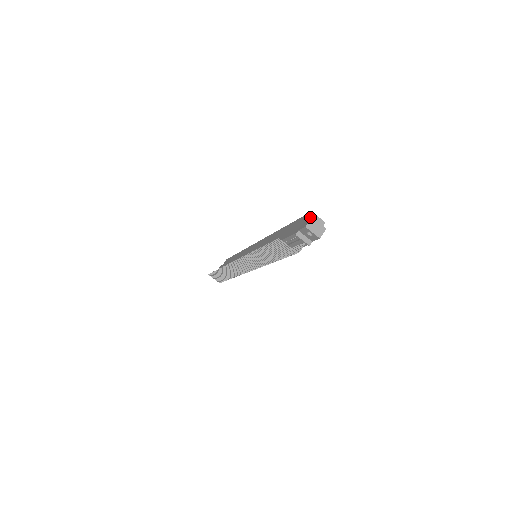
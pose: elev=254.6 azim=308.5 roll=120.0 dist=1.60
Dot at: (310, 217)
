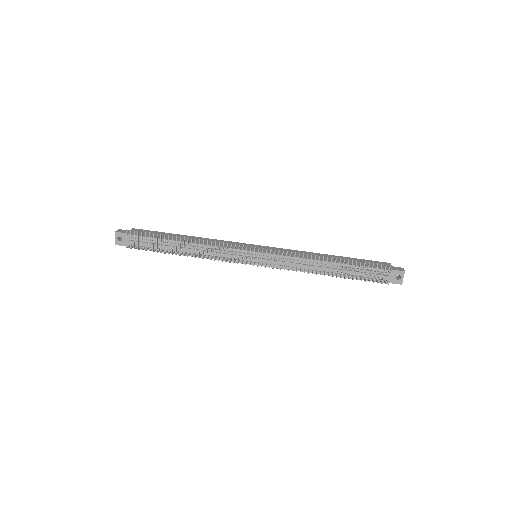
Dot at: (391, 266)
